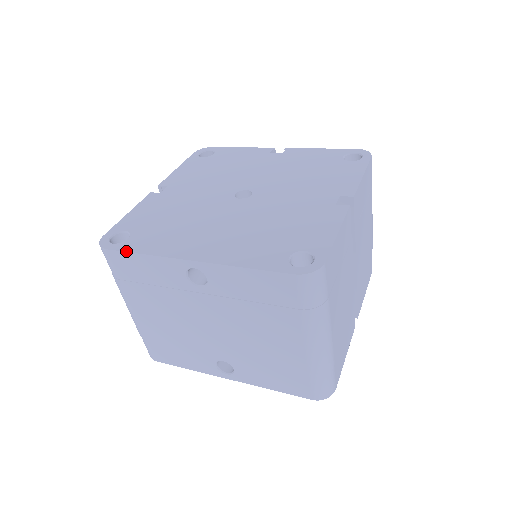
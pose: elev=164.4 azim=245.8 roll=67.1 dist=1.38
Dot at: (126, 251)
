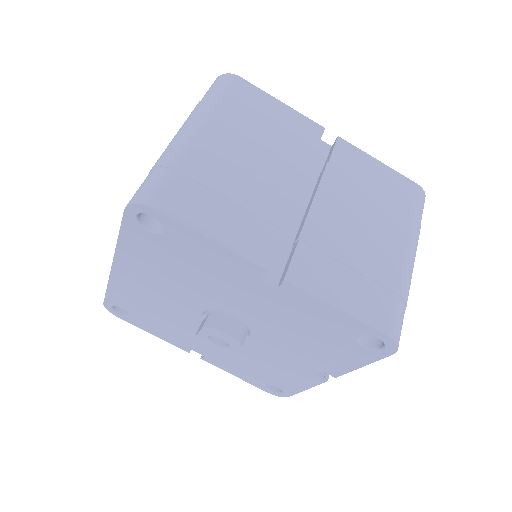
Dot at: occluded
